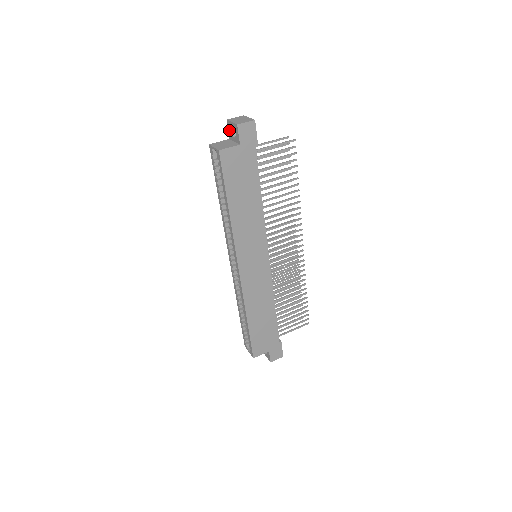
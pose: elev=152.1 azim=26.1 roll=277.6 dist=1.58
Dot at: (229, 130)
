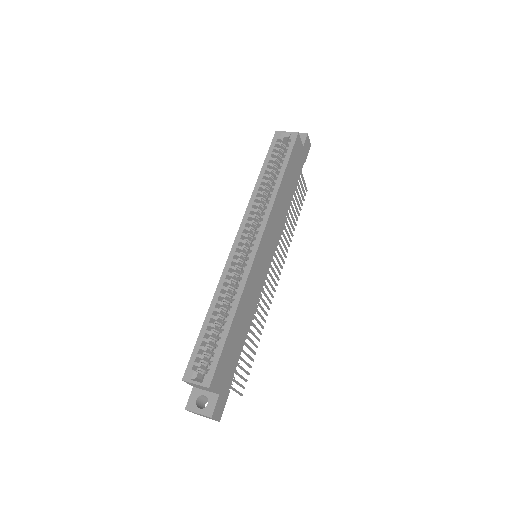
Dot at: occluded
